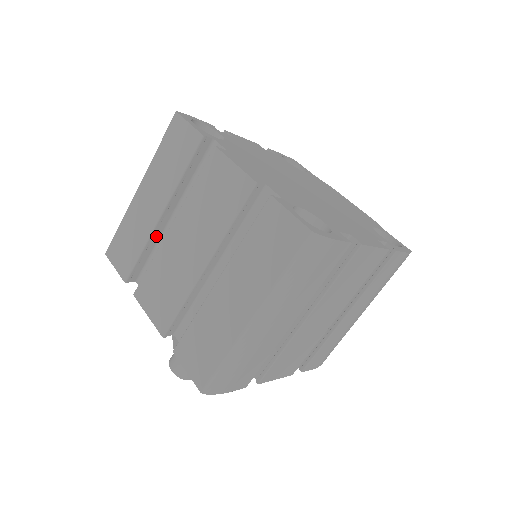
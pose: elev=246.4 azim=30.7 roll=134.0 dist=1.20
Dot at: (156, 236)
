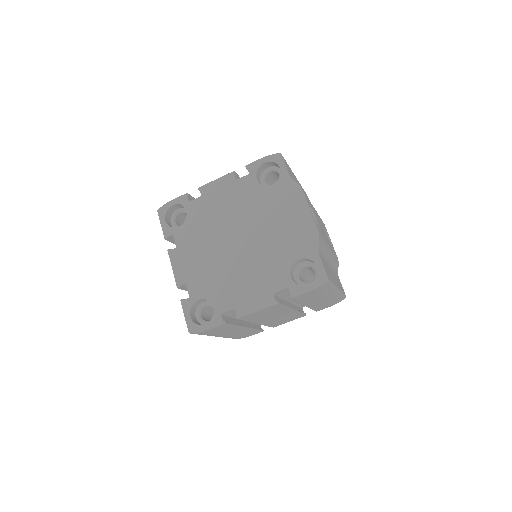
Dot at: occluded
